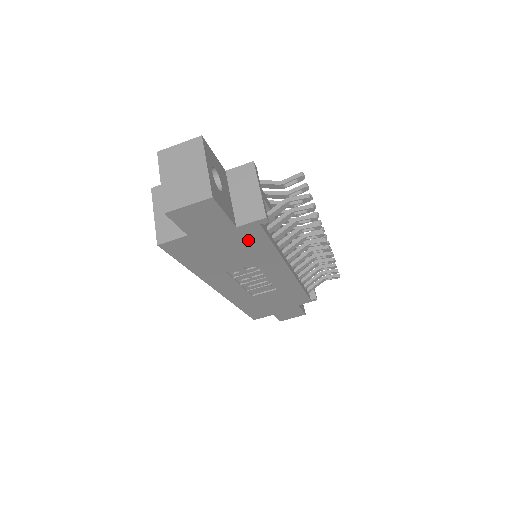
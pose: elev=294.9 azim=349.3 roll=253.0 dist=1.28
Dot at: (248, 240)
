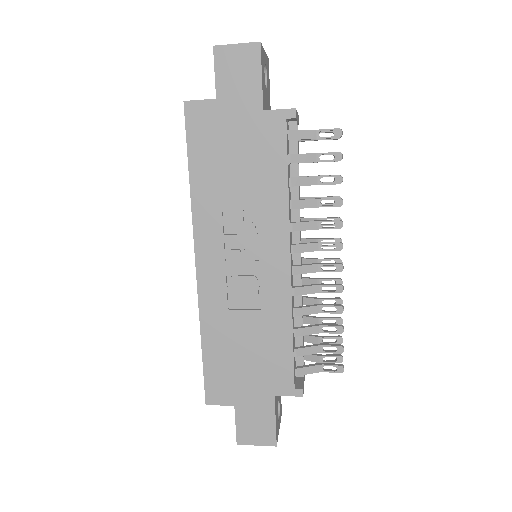
Dot at: (266, 147)
